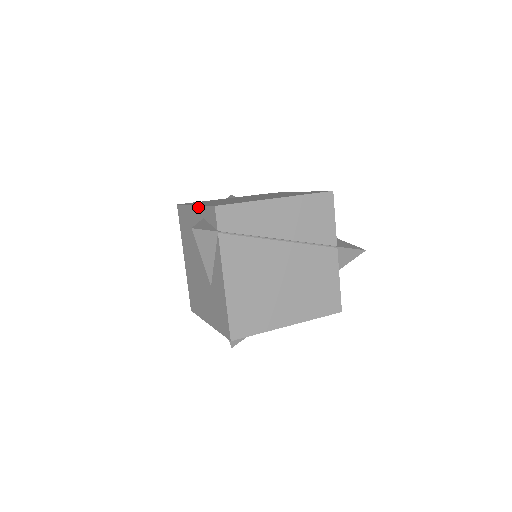
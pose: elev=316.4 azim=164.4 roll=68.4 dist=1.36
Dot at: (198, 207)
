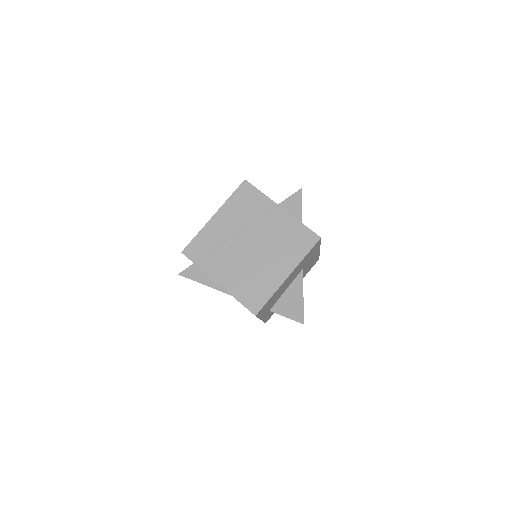
Dot at: occluded
